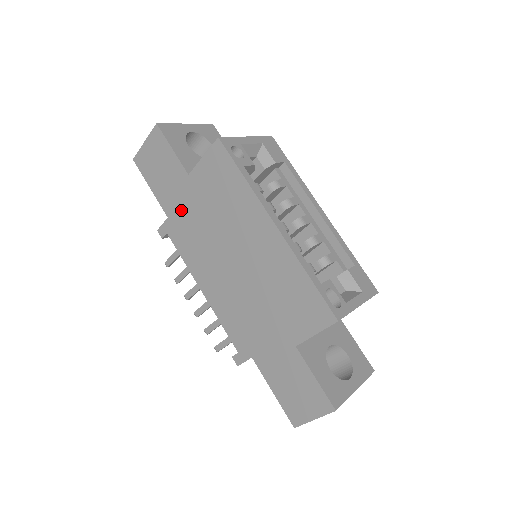
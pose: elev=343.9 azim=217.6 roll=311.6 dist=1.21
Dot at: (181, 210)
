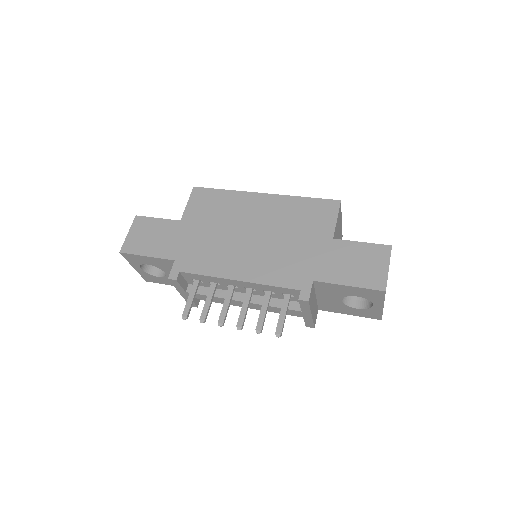
Dot at: (185, 245)
